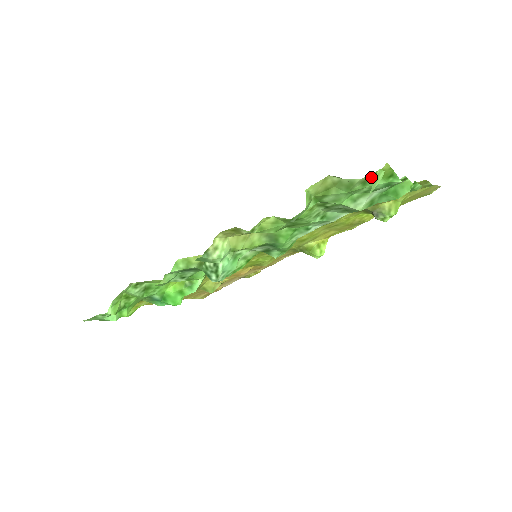
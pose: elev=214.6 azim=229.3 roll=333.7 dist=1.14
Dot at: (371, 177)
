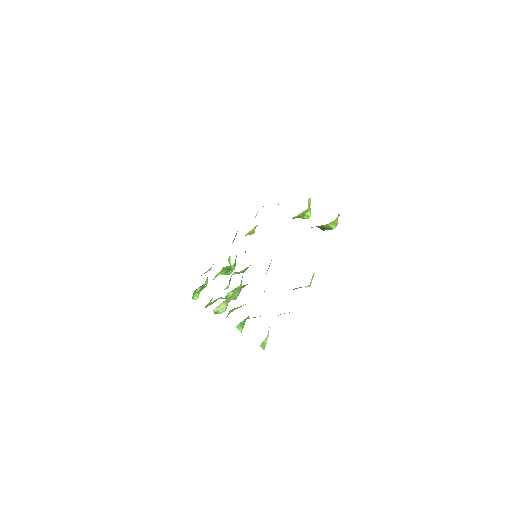
Dot at: occluded
